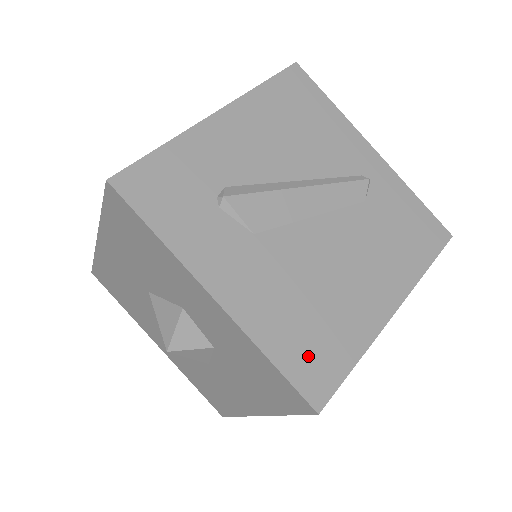
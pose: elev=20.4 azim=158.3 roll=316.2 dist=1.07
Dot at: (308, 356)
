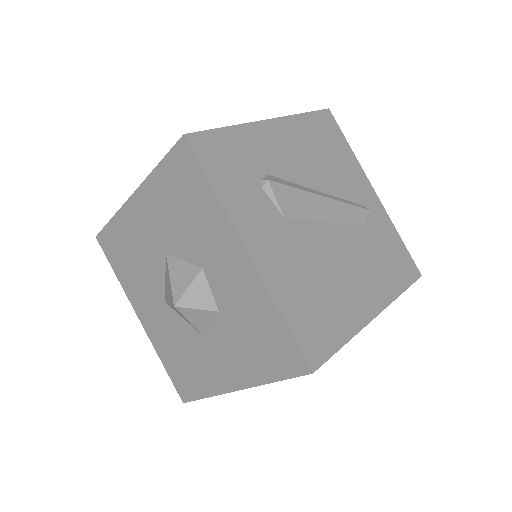
Dot at: (311, 325)
